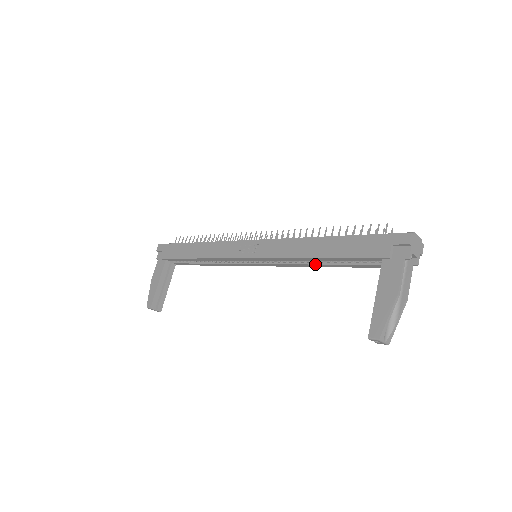
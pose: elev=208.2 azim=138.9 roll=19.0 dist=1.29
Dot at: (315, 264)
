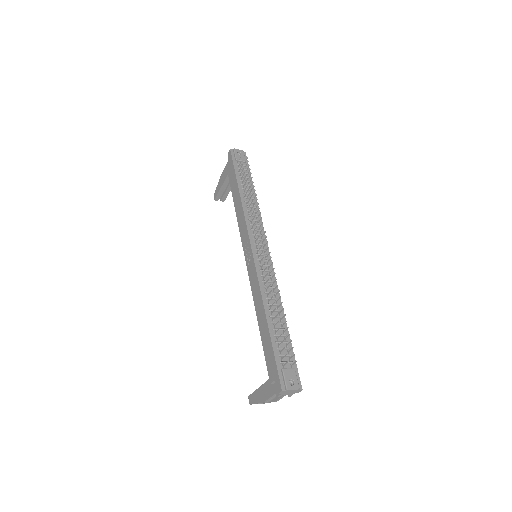
Dot at: occluded
